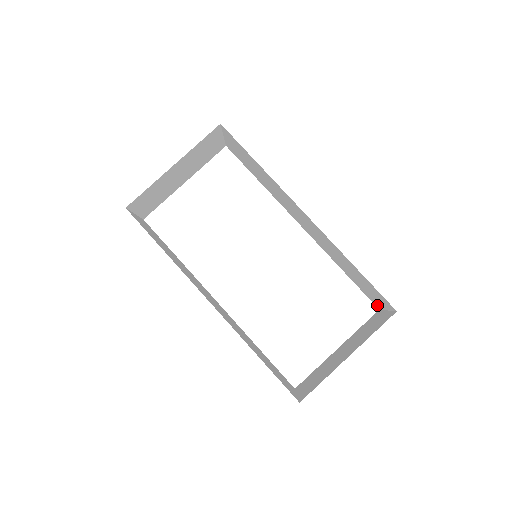
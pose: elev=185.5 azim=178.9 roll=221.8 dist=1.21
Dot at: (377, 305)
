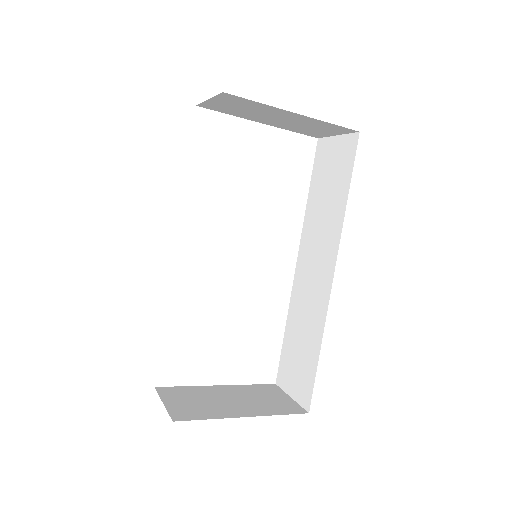
Dot at: (281, 381)
